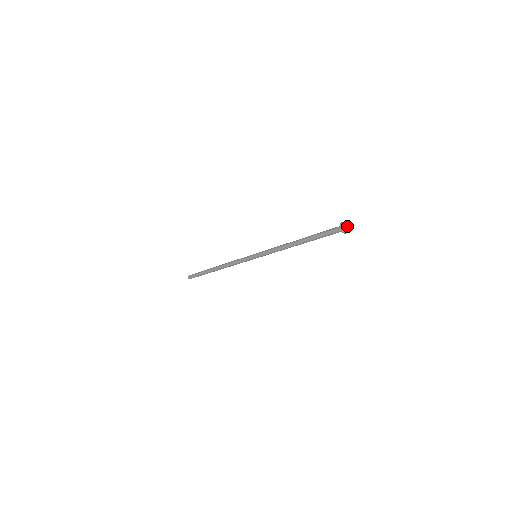
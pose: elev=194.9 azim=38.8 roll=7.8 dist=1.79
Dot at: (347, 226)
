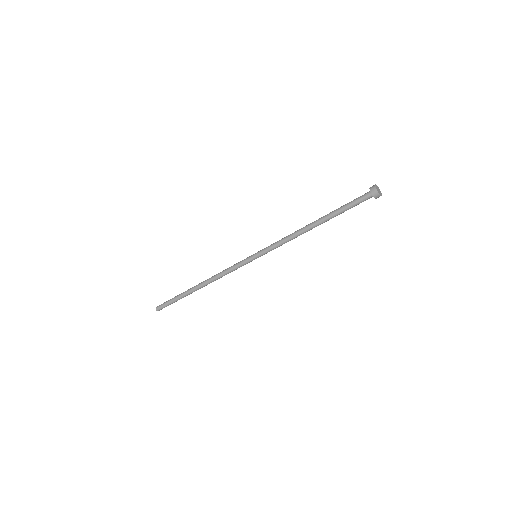
Dot at: (378, 190)
